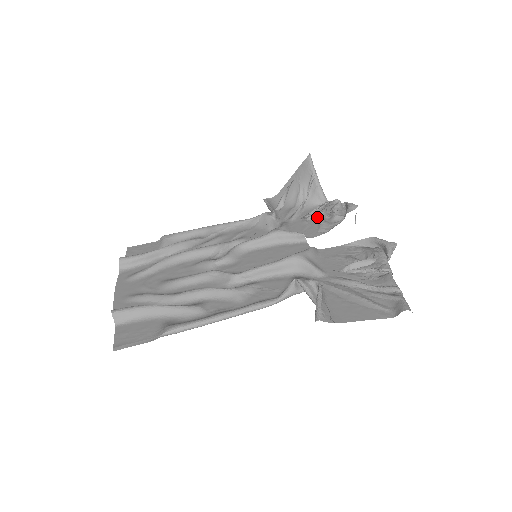
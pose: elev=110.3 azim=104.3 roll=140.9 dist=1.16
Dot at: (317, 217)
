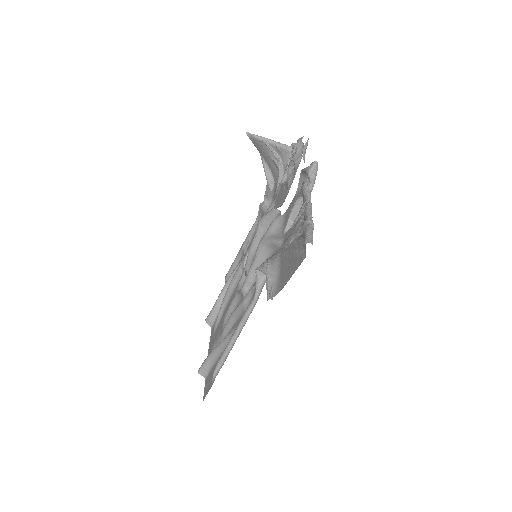
Dot at: occluded
